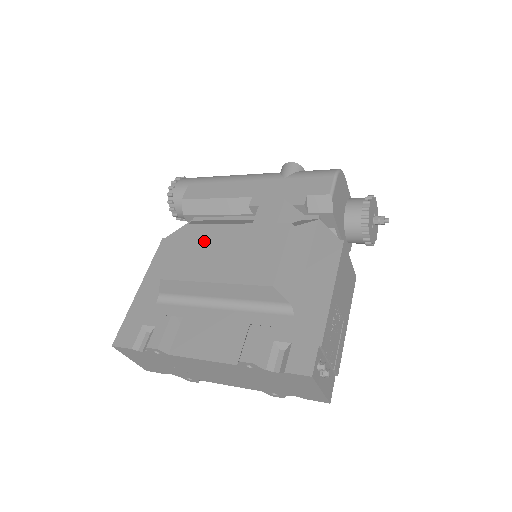
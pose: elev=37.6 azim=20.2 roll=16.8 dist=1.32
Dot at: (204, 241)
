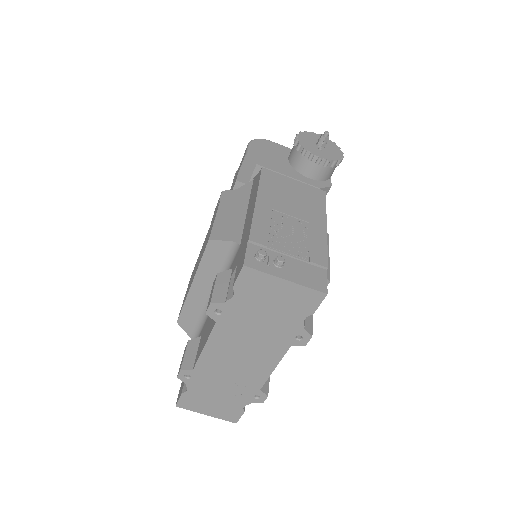
Dot at: occluded
